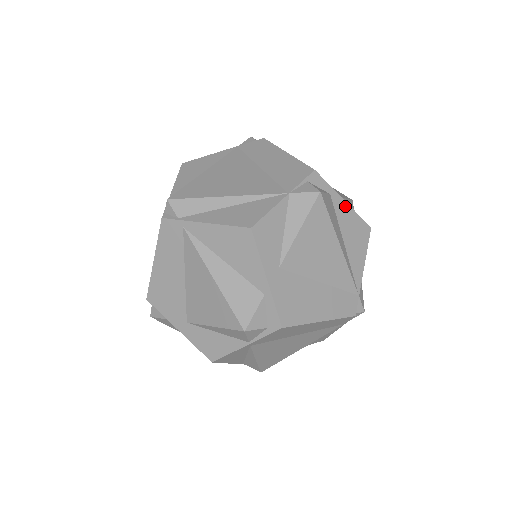
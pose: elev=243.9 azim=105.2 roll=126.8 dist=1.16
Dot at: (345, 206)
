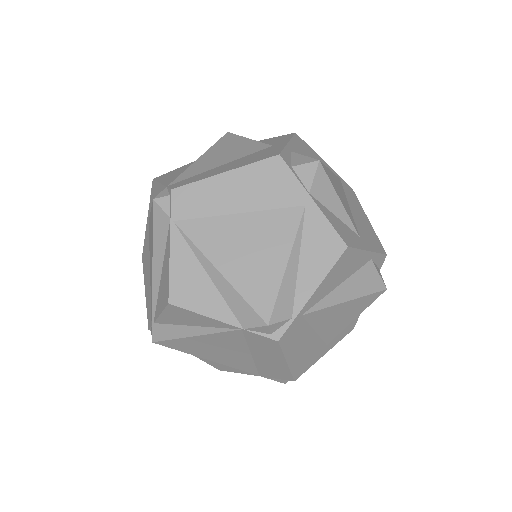
Dot at: occluded
